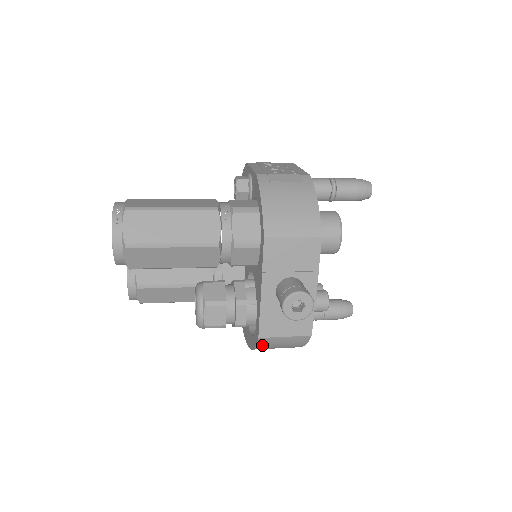
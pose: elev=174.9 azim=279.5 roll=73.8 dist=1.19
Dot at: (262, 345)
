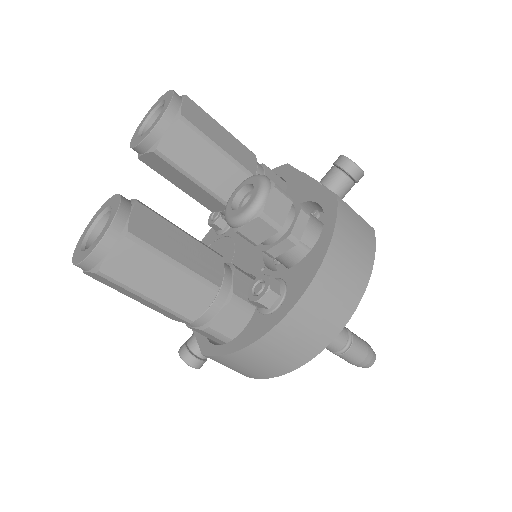
Dot at: (342, 217)
